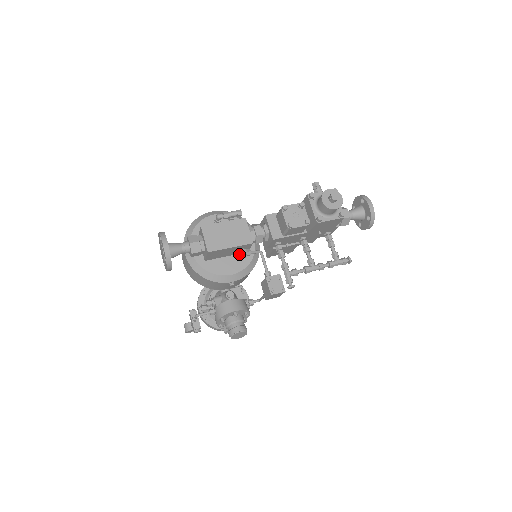
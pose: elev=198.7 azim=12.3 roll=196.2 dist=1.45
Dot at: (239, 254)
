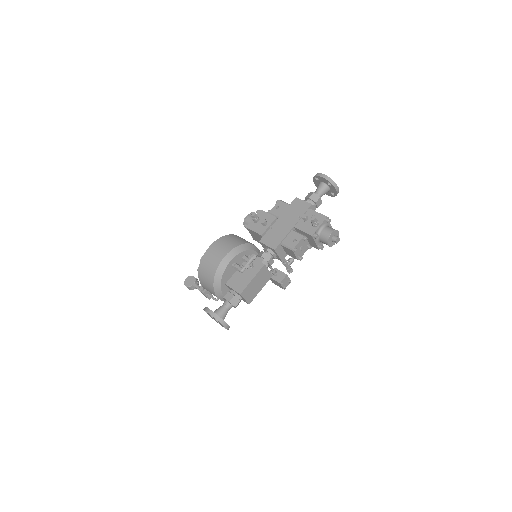
Dot at: occluded
